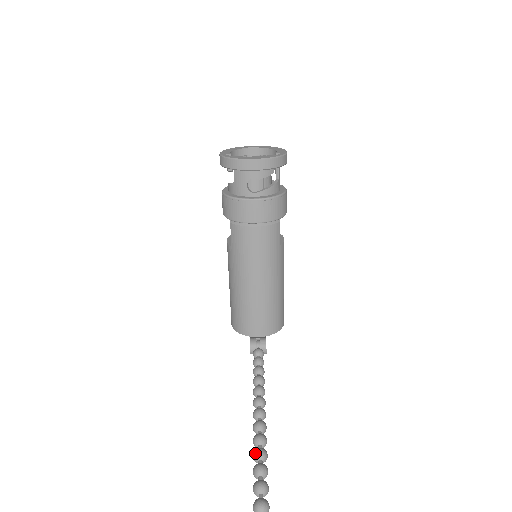
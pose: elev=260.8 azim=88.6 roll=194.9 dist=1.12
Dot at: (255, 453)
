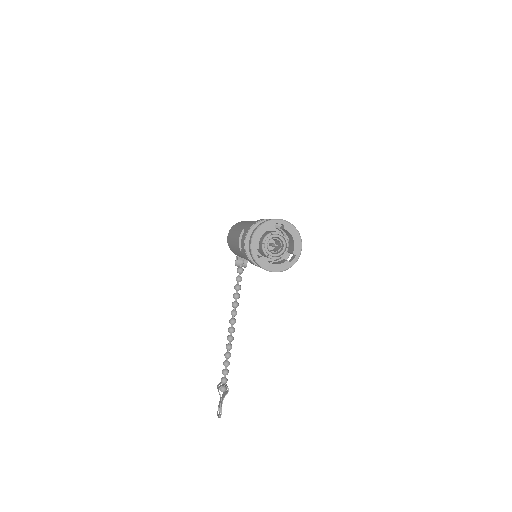
Dot at: (227, 348)
